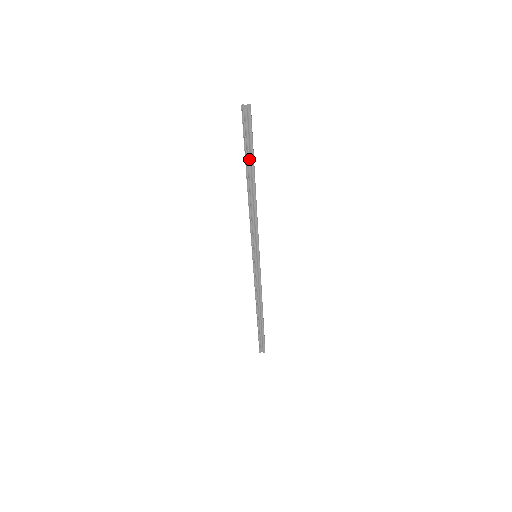
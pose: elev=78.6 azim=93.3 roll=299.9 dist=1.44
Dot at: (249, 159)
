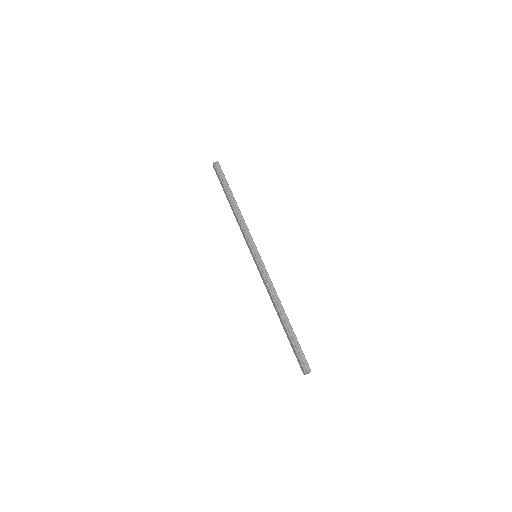
Dot at: (226, 186)
